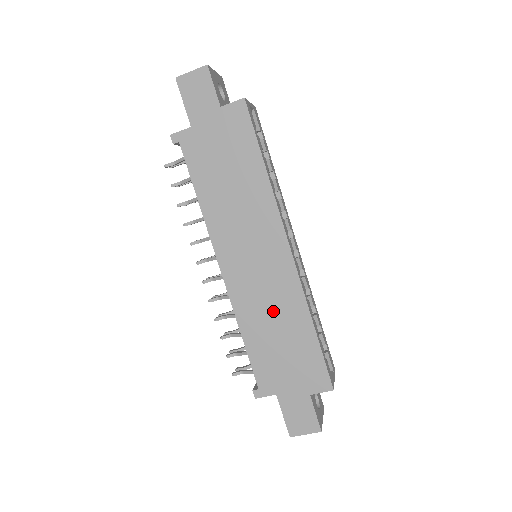
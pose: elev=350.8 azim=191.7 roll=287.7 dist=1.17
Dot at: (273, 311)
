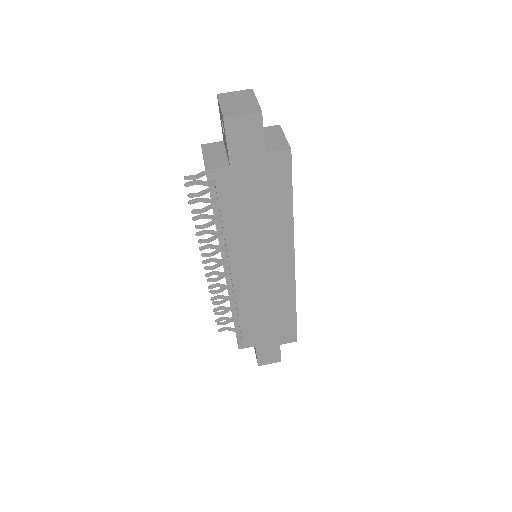
Dot at: (268, 301)
